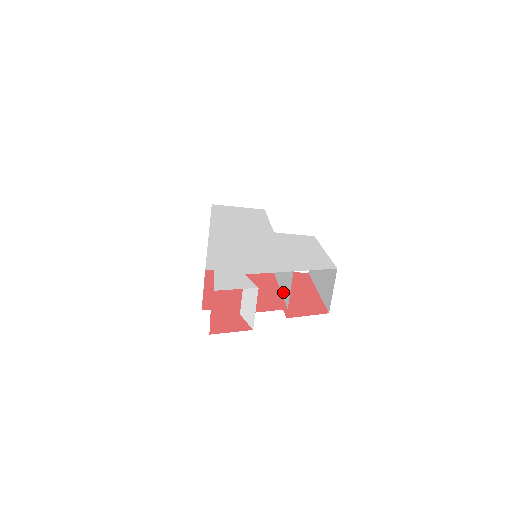
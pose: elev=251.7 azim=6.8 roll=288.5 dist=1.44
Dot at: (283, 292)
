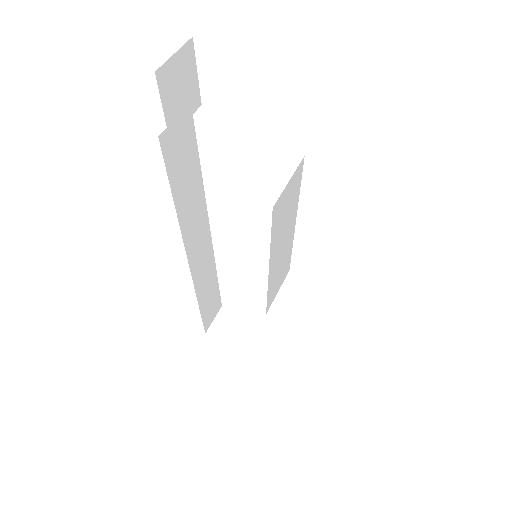
Dot at: (279, 223)
